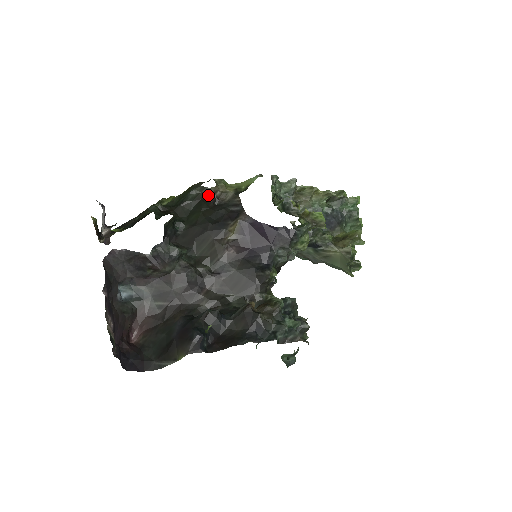
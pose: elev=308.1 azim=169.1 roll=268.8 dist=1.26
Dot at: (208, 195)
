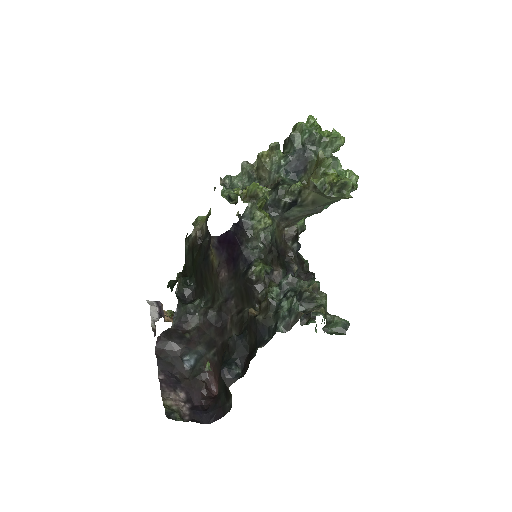
Dot at: (194, 240)
